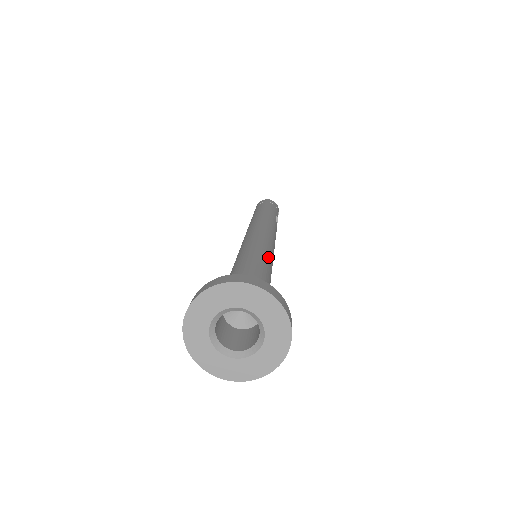
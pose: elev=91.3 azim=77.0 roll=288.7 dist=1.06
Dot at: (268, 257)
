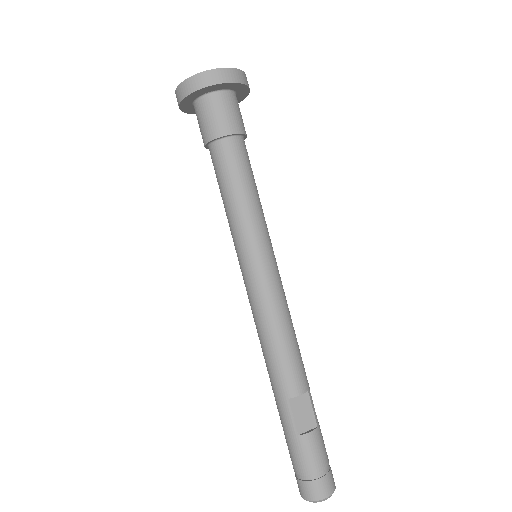
Dot at: occluded
